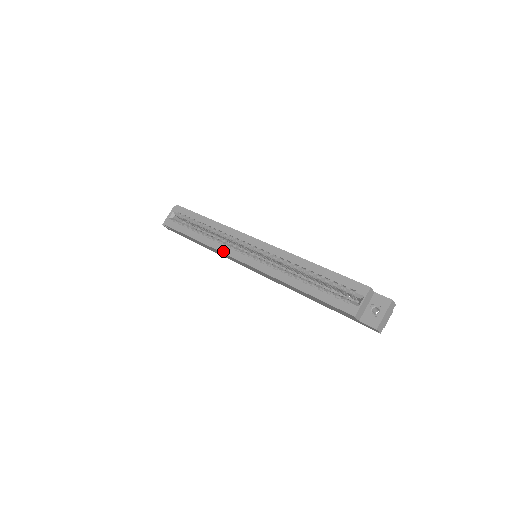
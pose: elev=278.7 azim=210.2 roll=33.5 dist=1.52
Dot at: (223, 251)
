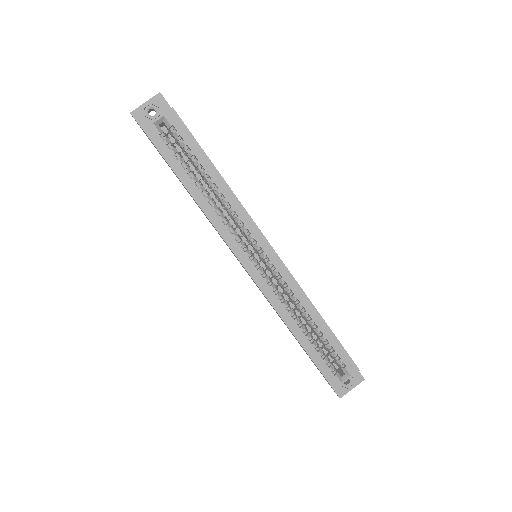
Dot at: (225, 237)
